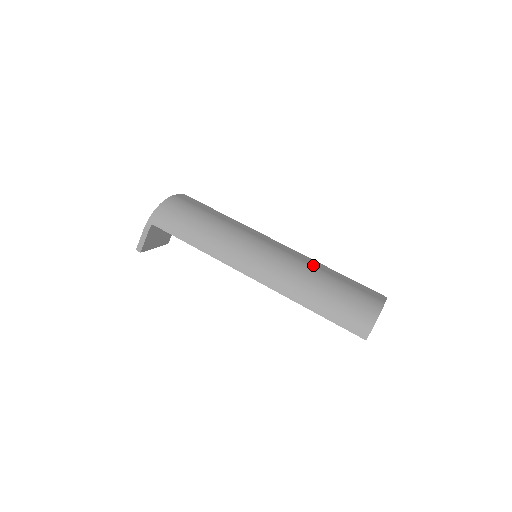
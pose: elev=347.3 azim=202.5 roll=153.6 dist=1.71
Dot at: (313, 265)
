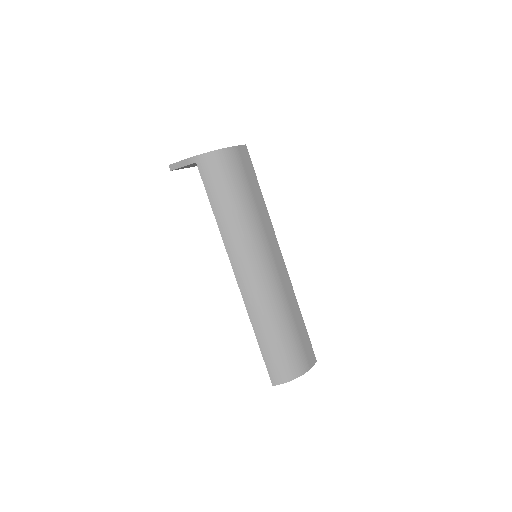
Dot at: (289, 302)
